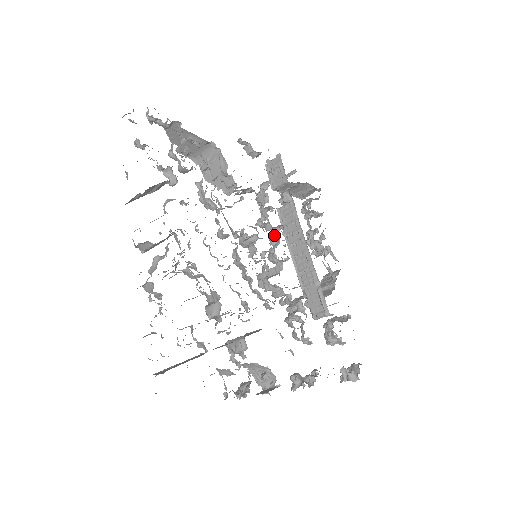
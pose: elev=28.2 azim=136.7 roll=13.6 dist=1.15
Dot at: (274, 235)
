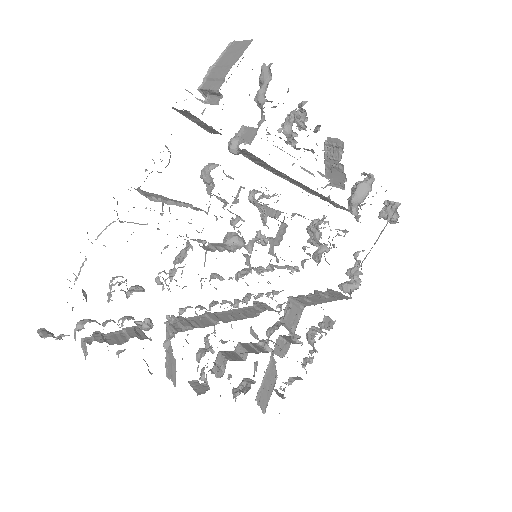
Dot at: (254, 203)
